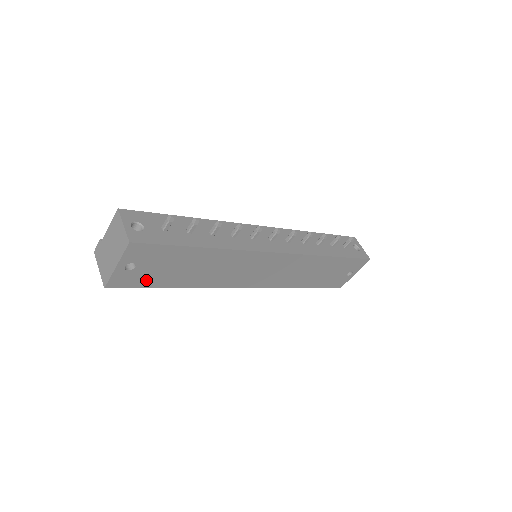
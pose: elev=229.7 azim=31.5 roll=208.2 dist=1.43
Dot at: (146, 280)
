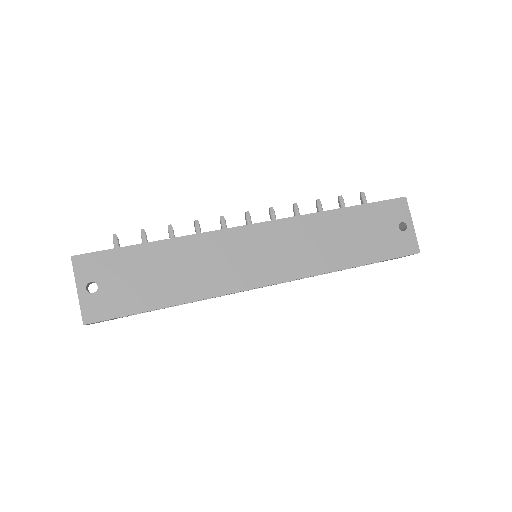
Dot at: (123, 303)
